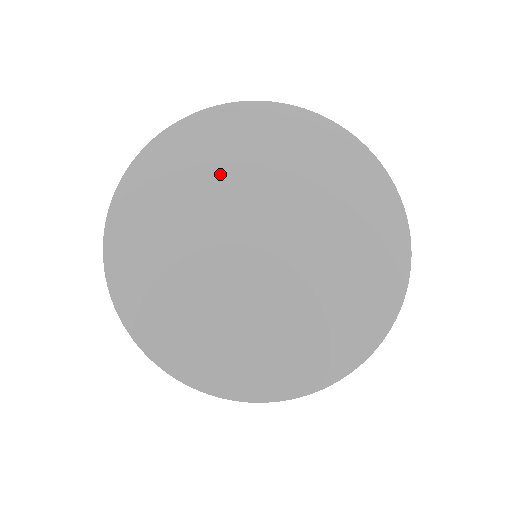
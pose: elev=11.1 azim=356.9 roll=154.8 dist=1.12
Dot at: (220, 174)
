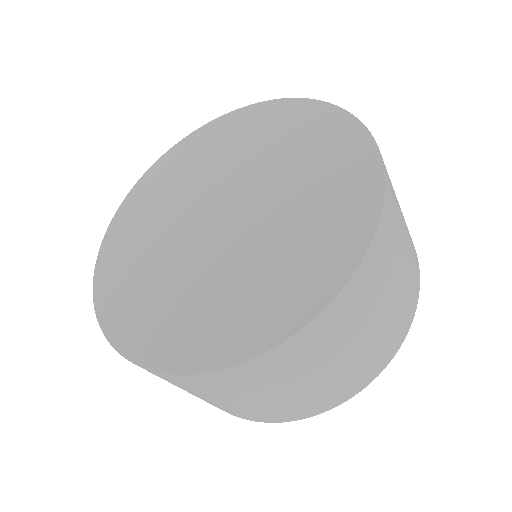
Dot at: (256, 150)
